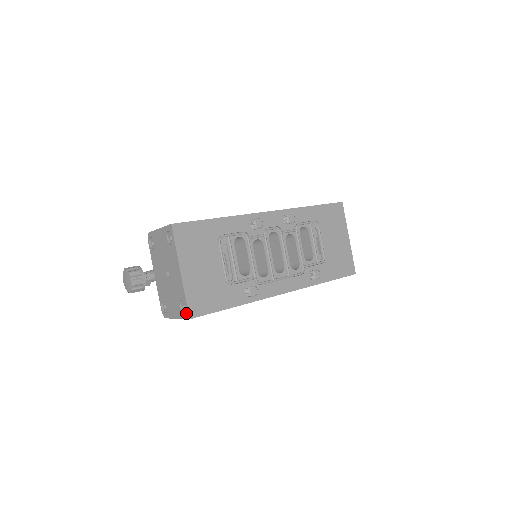
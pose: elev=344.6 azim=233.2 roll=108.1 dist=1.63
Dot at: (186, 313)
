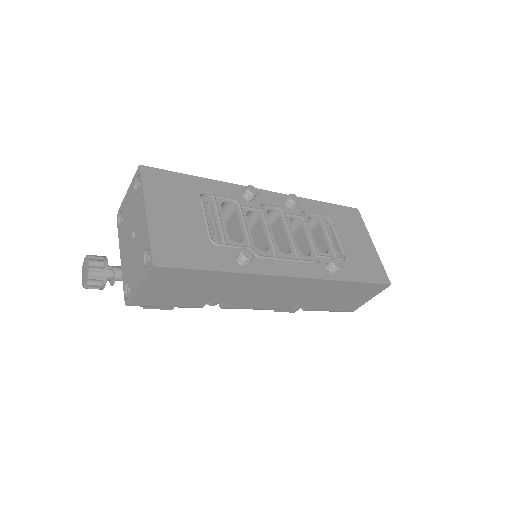
Dot at: (150, 262)
